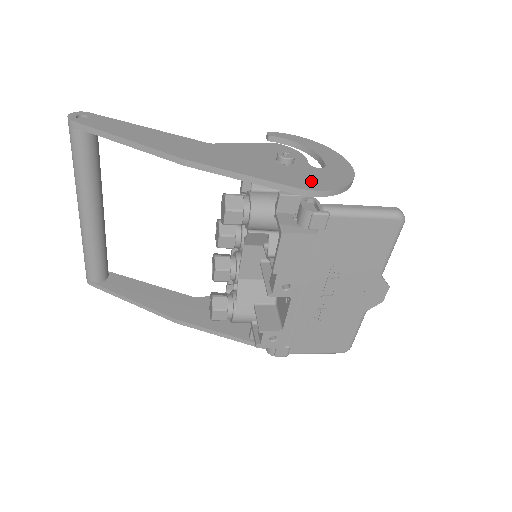
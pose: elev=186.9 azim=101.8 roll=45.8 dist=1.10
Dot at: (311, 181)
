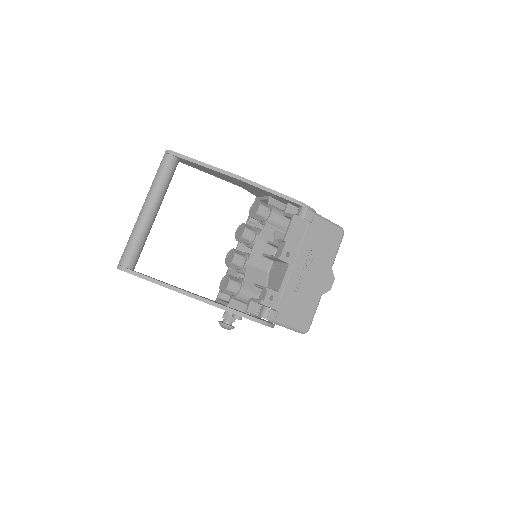
Dot at: occluded
